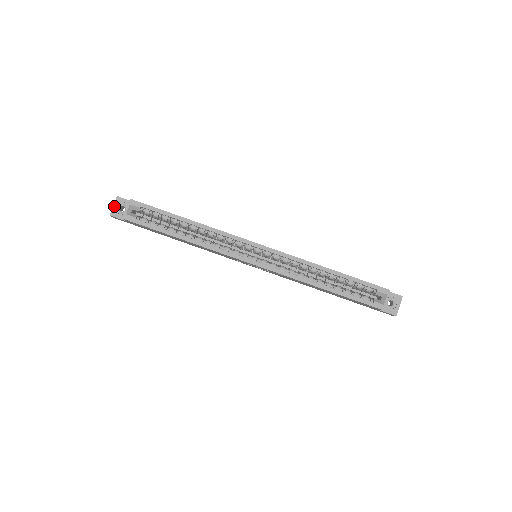
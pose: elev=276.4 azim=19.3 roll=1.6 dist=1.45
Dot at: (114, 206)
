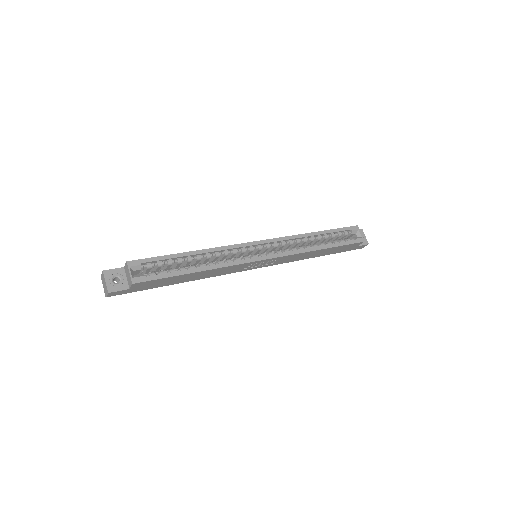
Dot at: (106, 282)
